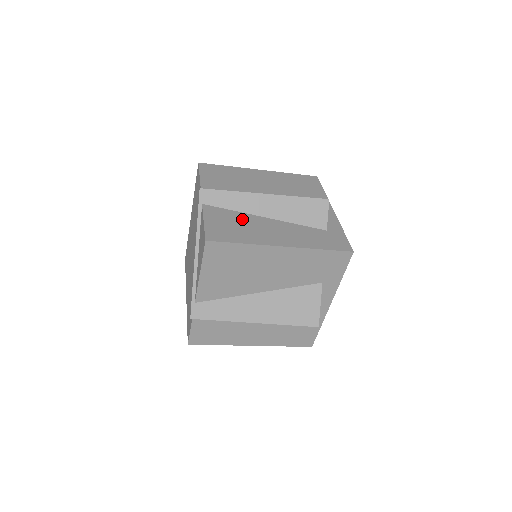
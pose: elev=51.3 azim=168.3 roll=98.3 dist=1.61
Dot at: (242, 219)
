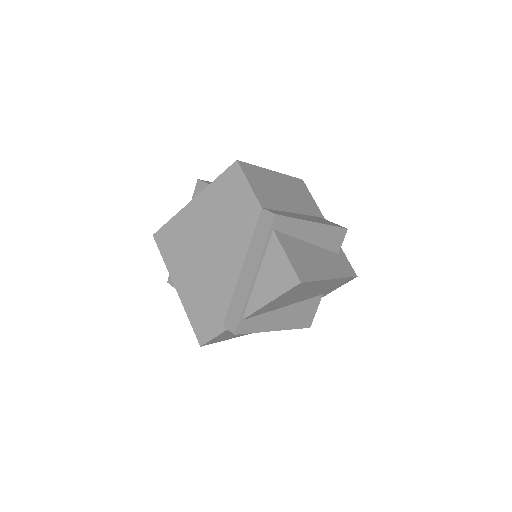
Dot at: (301, 248)
